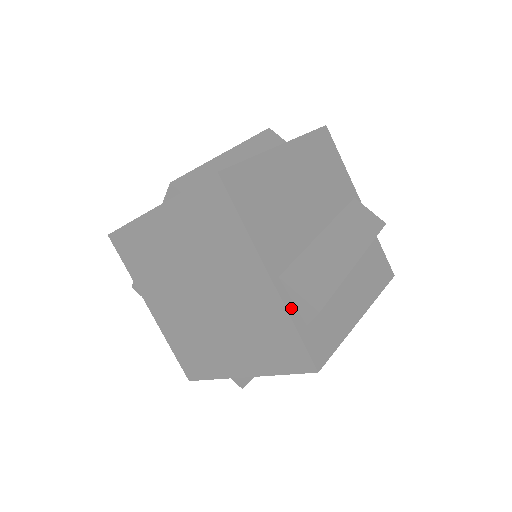
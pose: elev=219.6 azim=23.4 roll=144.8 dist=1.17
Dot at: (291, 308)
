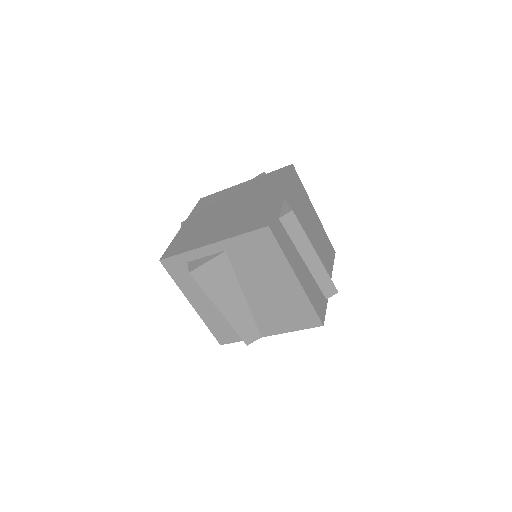
Dot at: (279, 206)
